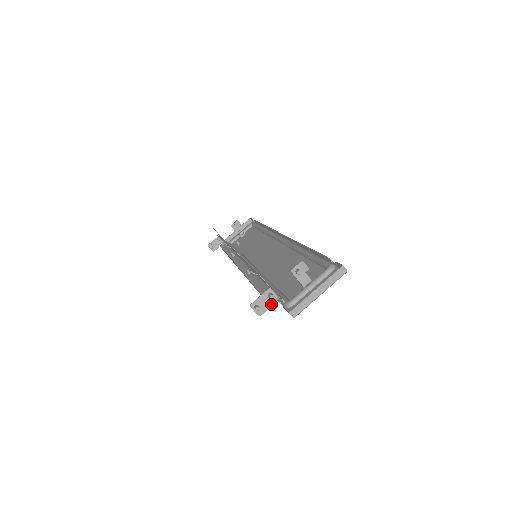
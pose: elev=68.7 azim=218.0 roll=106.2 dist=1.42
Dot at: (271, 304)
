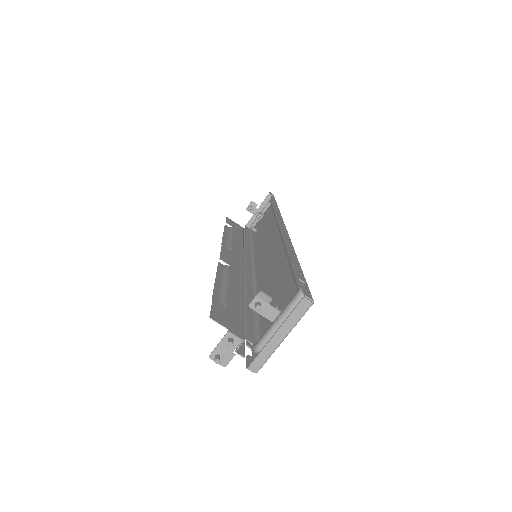
Dot at: (236, 350)
